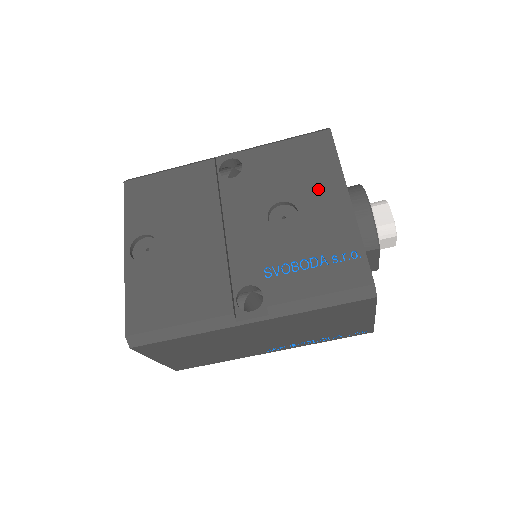
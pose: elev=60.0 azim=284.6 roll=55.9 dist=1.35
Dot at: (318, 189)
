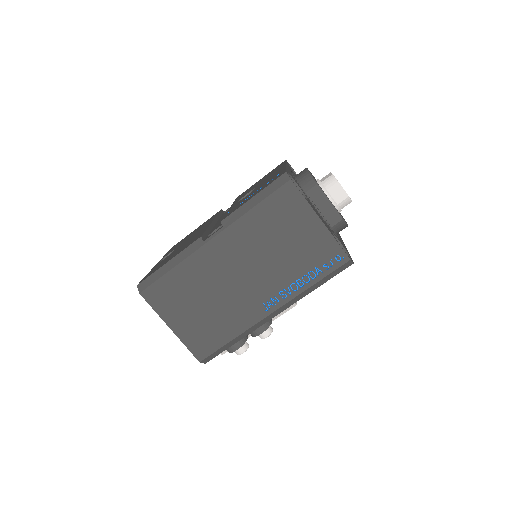
Dot at: occluded
